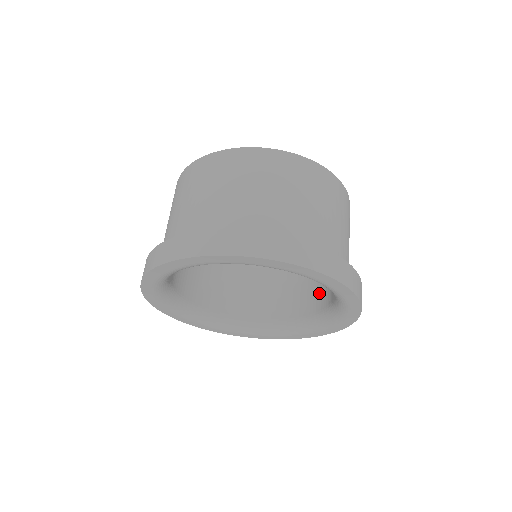
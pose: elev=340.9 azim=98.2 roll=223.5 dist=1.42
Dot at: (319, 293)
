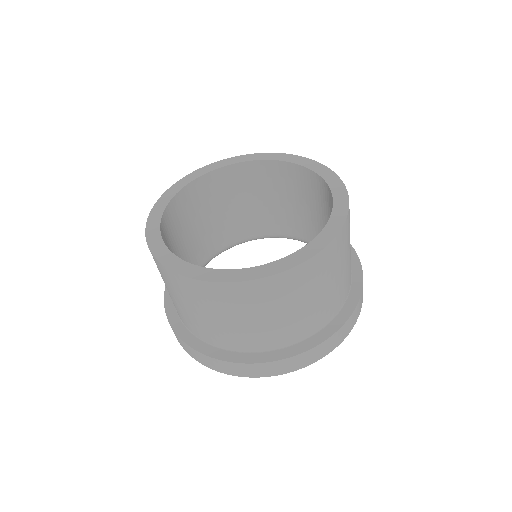
Dot at: occluded
